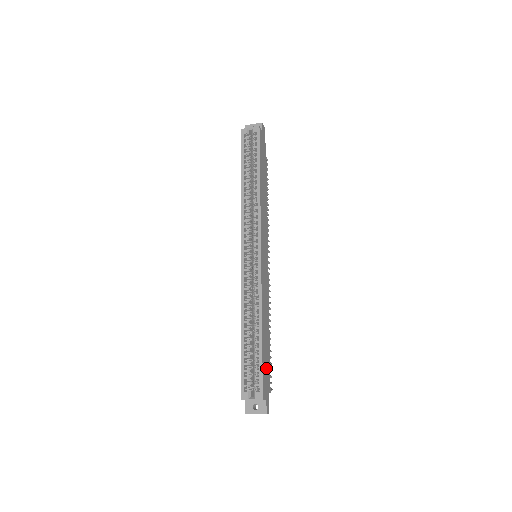
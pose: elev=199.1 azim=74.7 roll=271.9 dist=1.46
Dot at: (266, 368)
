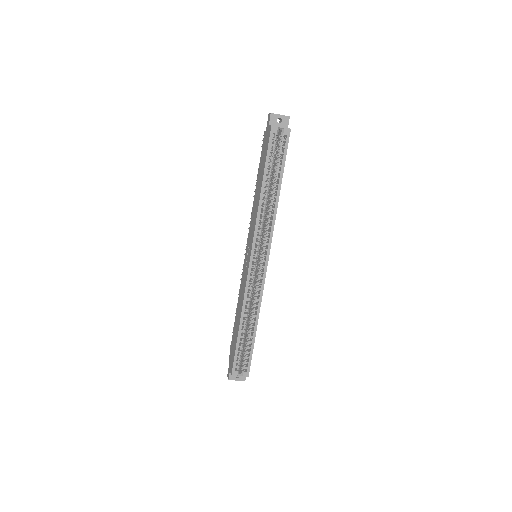
Dot at: occluded
